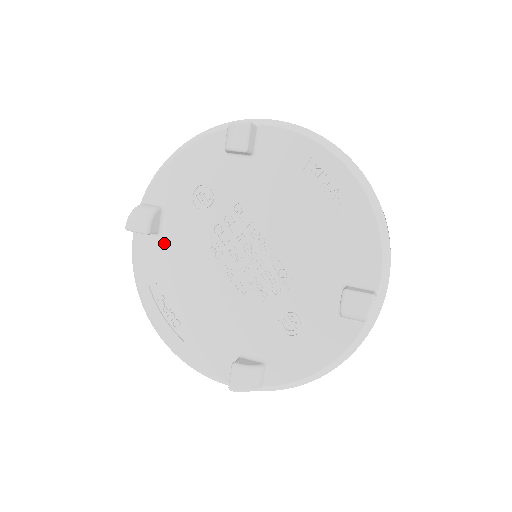
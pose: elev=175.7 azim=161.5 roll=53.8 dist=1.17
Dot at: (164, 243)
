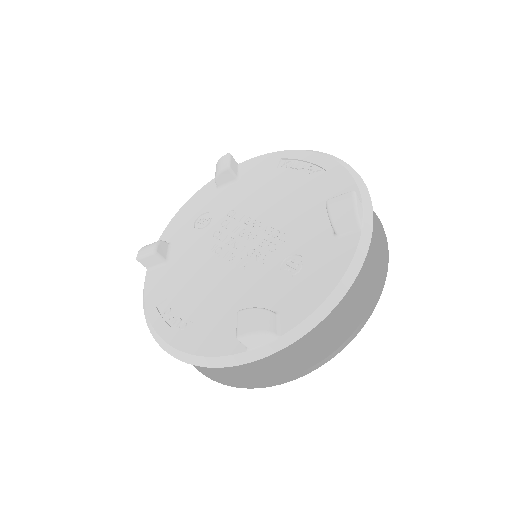
Dot at: (171, 267)
